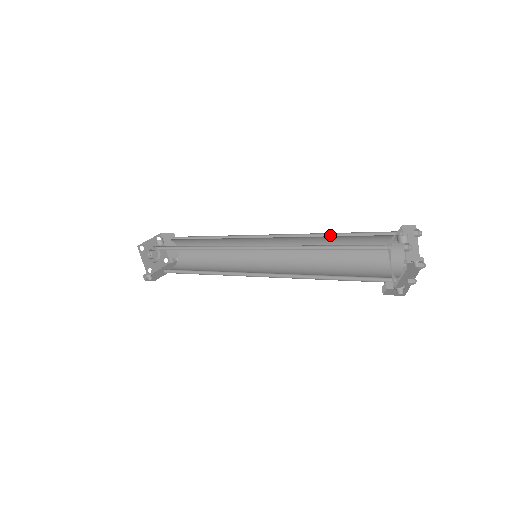
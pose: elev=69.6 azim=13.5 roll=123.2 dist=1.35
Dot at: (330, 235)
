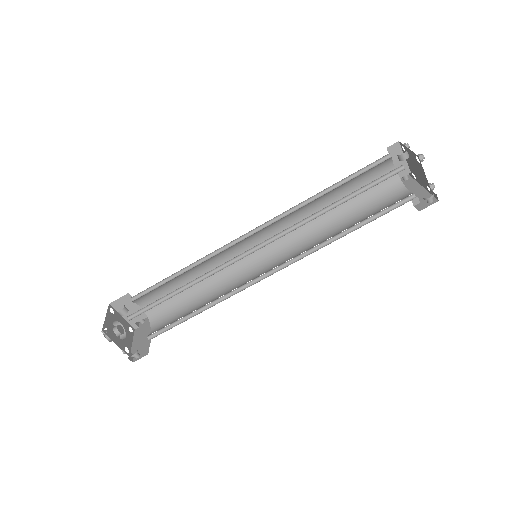
Dot at: (322, 193)
